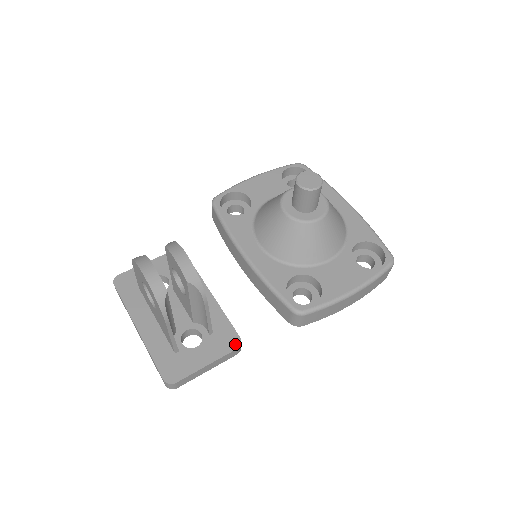
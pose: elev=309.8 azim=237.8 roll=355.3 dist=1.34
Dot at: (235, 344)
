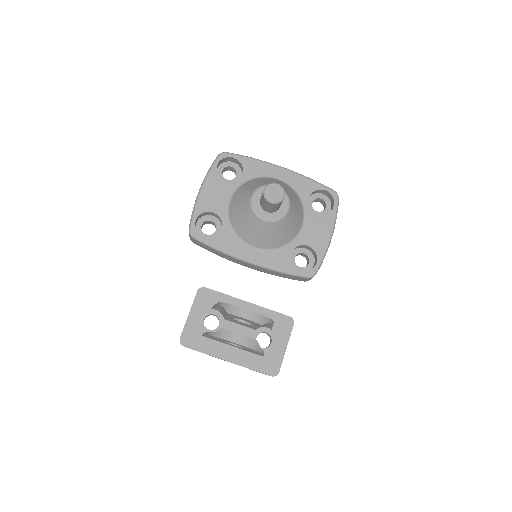
Dot at: (290, 323)
